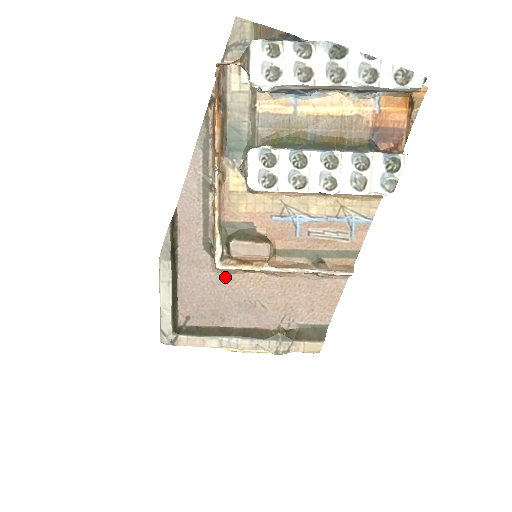
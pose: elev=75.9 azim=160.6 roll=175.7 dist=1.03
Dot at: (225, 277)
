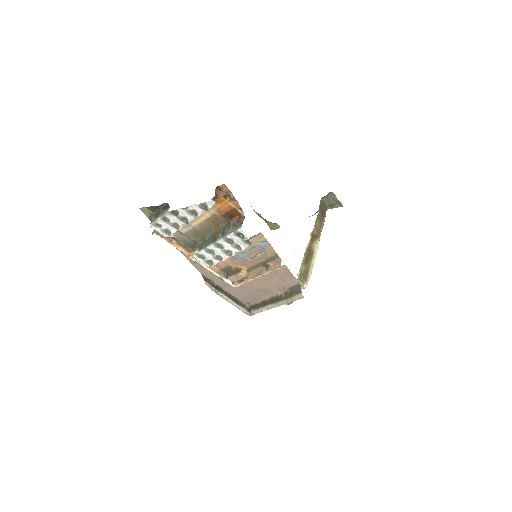
Dot at: (243, 286)
